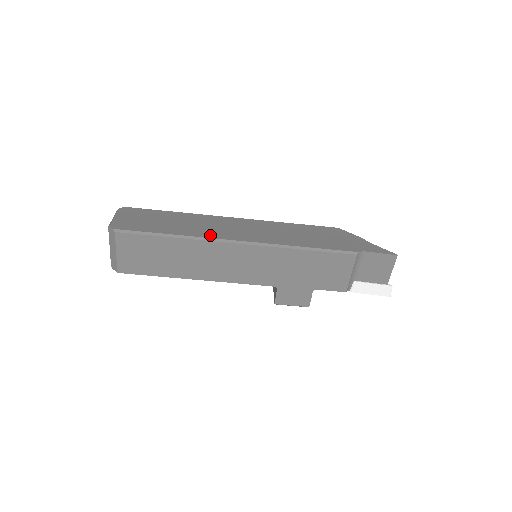
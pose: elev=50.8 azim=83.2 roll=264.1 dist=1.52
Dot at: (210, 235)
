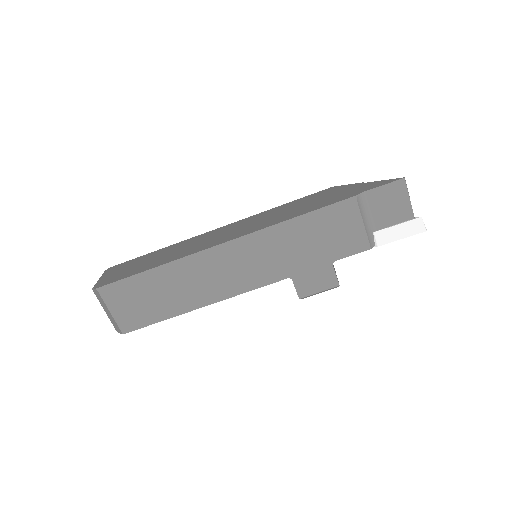
Dot at: (191, 252)
